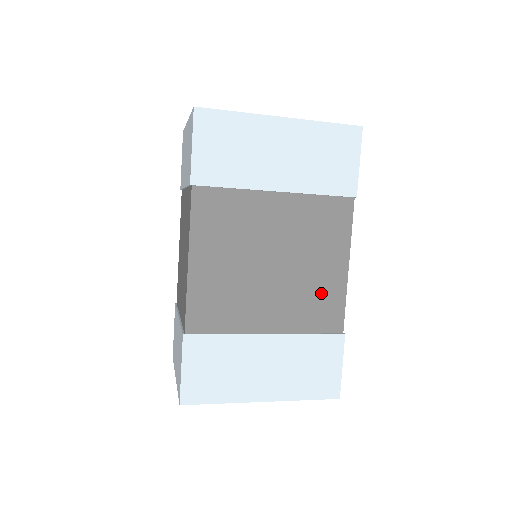
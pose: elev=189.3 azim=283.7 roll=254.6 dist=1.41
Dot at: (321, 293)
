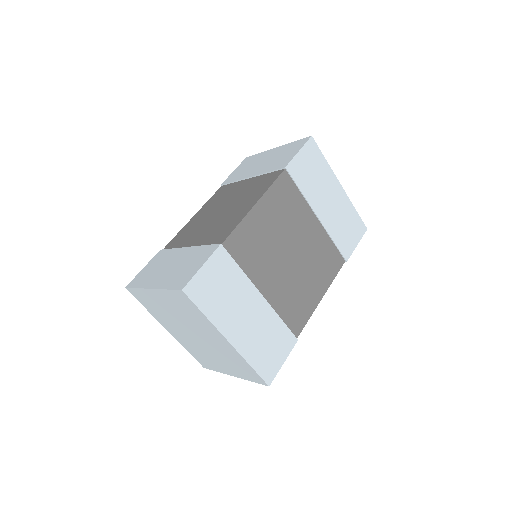
Dot at: (302, 299)
